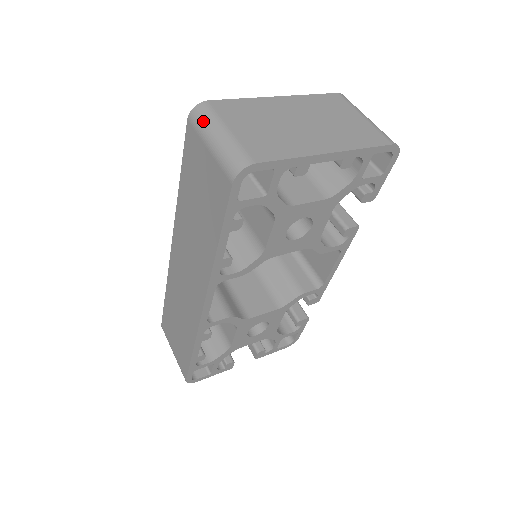
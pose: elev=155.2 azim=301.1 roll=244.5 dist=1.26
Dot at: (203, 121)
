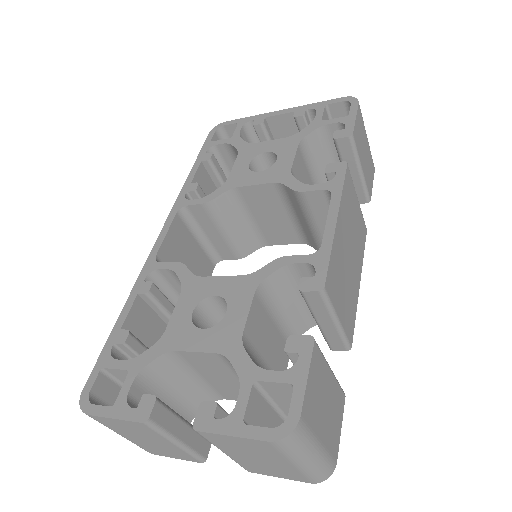
Dot at: occluded
